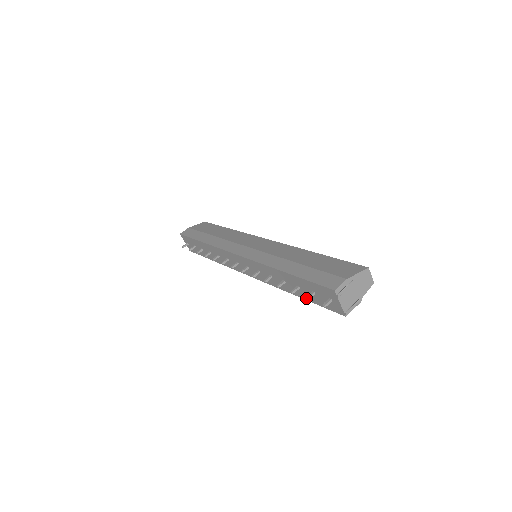
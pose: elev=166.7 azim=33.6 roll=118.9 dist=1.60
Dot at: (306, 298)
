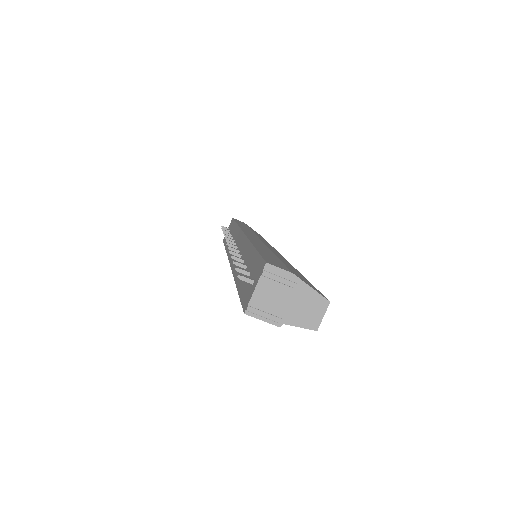
Dot at: occluded
